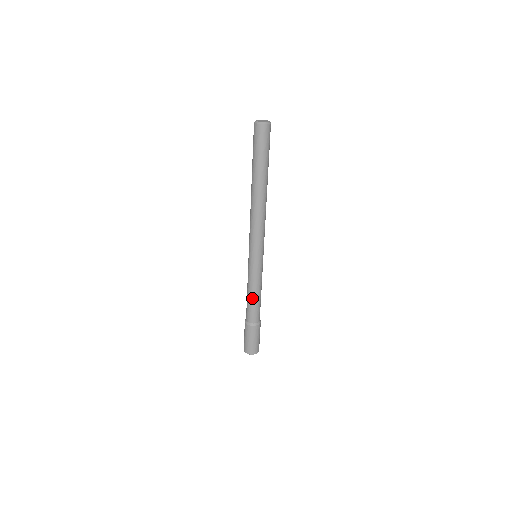
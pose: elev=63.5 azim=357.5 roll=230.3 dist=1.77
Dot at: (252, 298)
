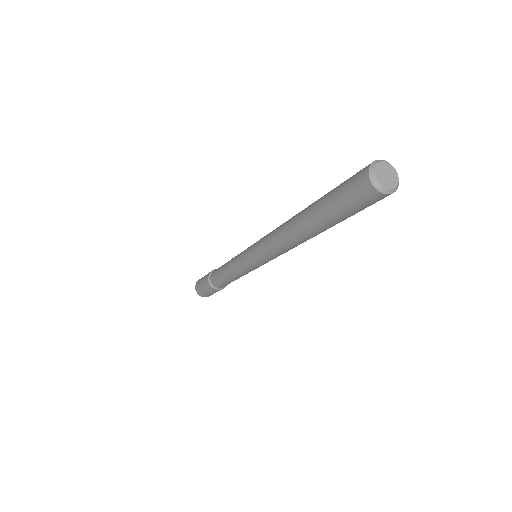
Dot at: (228, 278)
